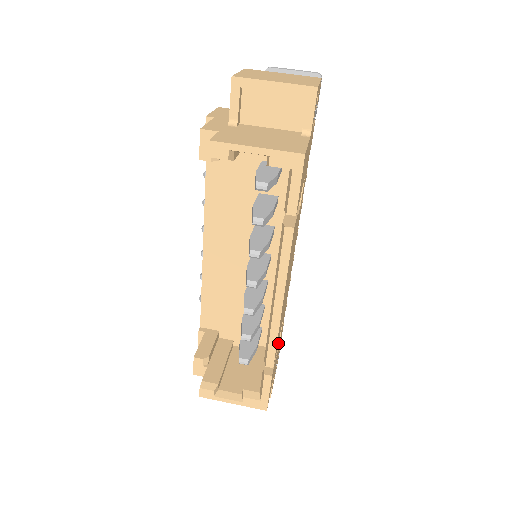
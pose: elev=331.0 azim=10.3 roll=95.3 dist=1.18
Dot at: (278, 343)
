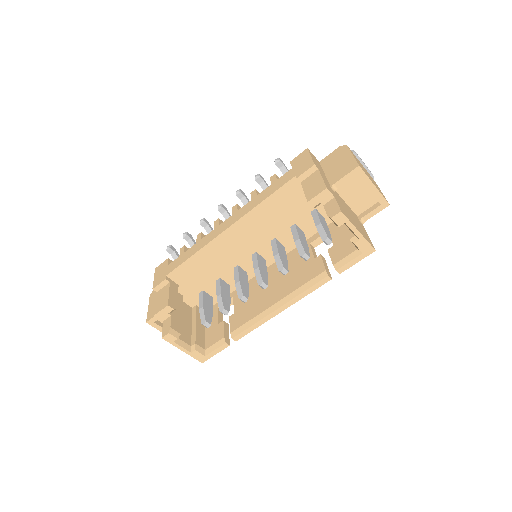
Dot at: occluded
